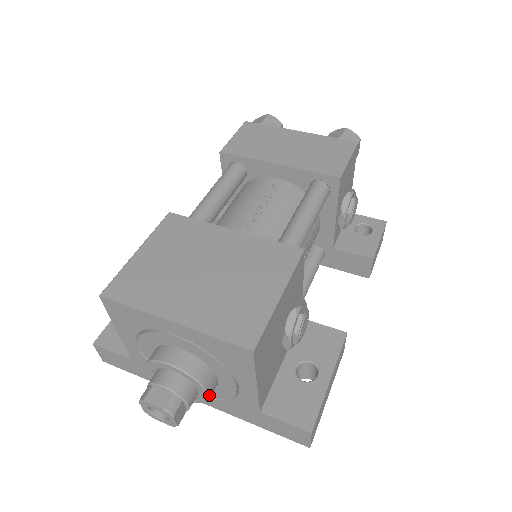
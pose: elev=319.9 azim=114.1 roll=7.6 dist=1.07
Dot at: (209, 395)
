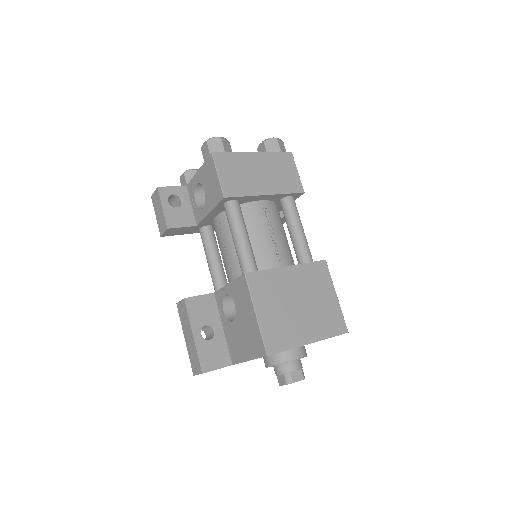
Dot at: occluded
